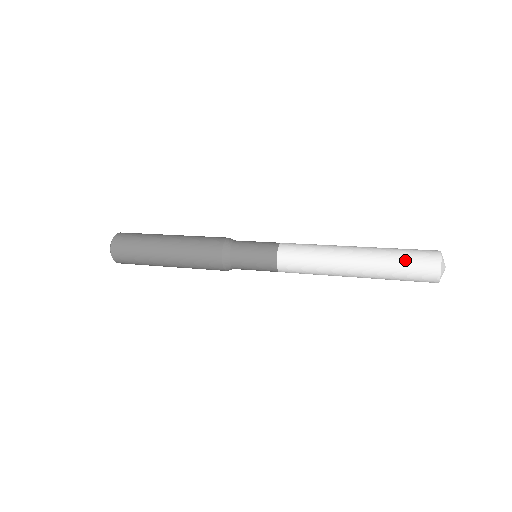
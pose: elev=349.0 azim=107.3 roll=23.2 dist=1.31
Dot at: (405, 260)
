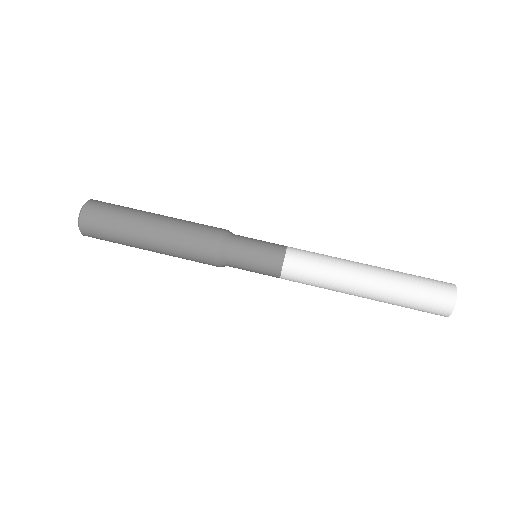
Dot at: (417, 304)
